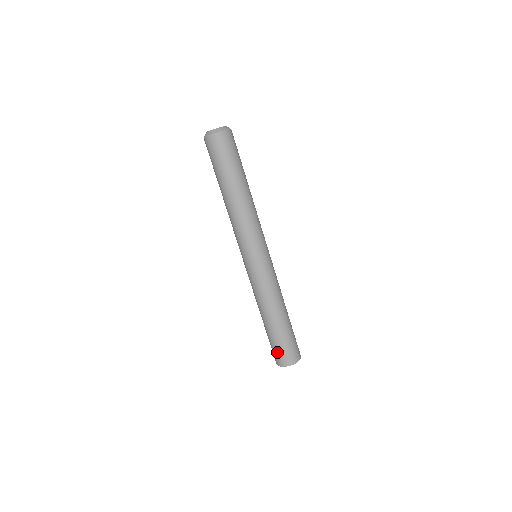
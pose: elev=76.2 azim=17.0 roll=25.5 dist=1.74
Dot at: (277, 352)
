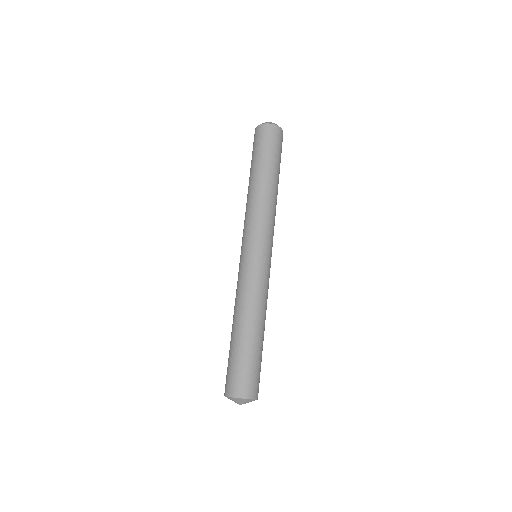
Dot at: (244, 375)
